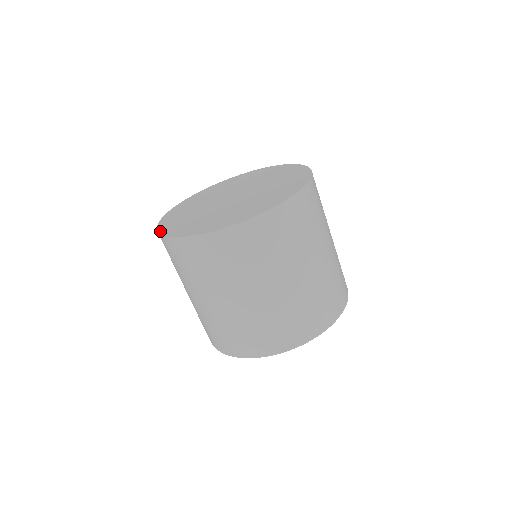
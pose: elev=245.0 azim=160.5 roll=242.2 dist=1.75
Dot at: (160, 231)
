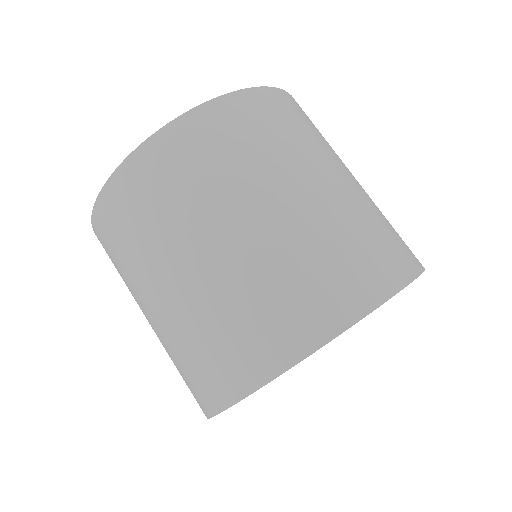
Dot at: occluded
